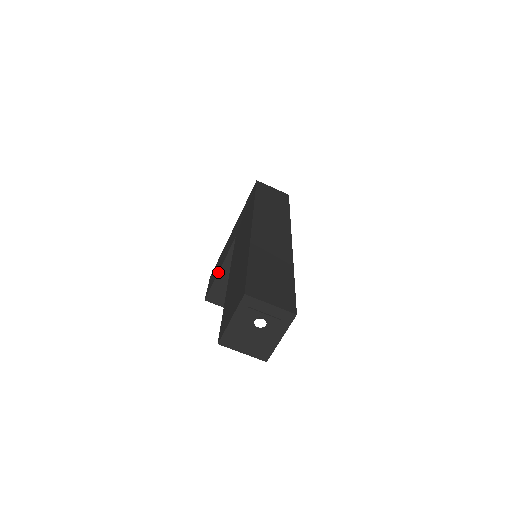
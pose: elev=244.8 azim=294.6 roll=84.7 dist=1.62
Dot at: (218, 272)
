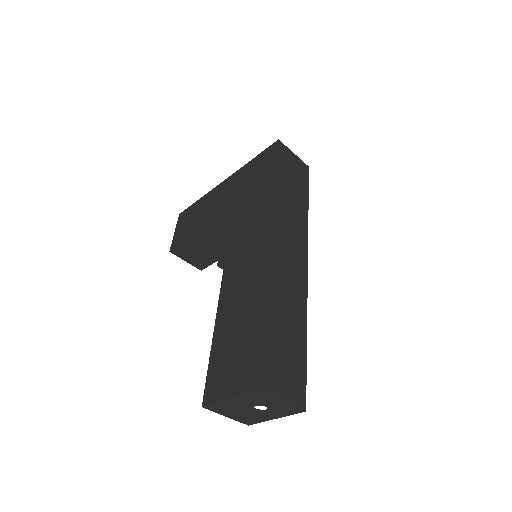
Dot at: (197, 233)
